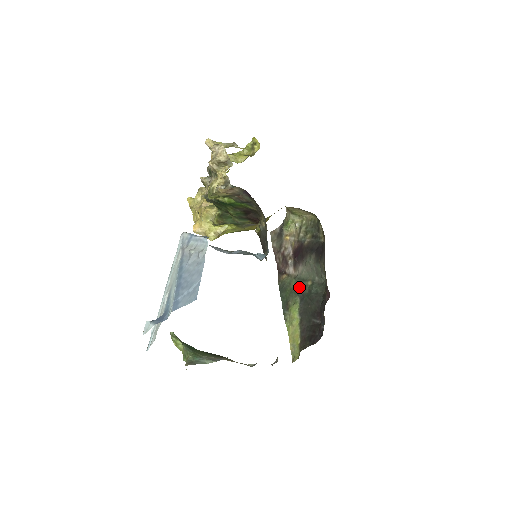
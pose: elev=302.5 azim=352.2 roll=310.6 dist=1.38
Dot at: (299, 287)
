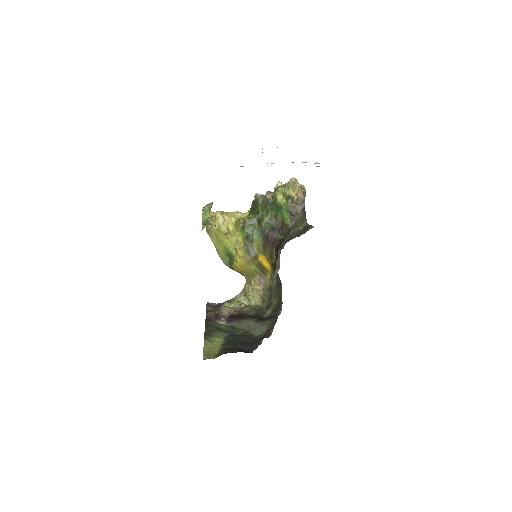
Dot at: (230, 330)
